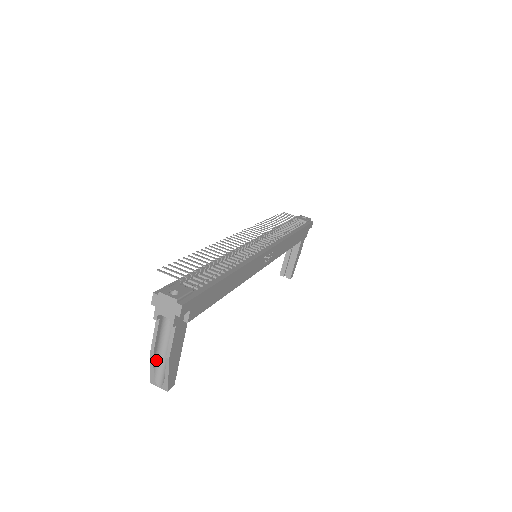
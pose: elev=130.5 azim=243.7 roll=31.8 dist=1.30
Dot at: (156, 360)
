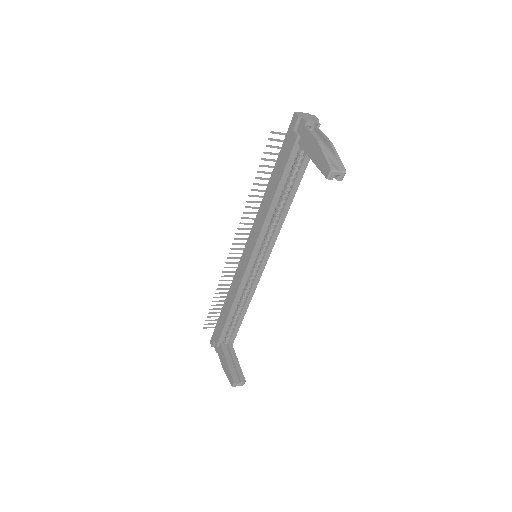
Dot at: (323, 152)
